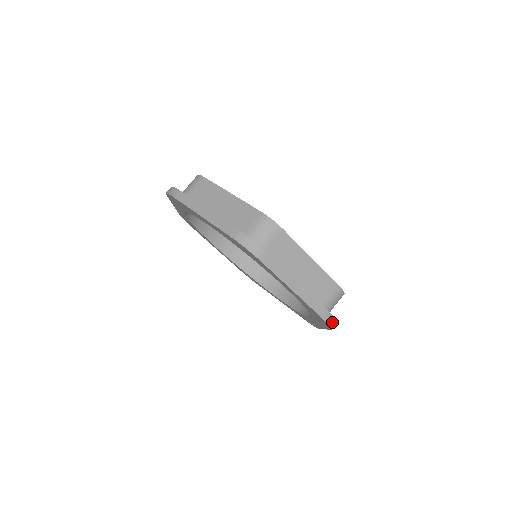
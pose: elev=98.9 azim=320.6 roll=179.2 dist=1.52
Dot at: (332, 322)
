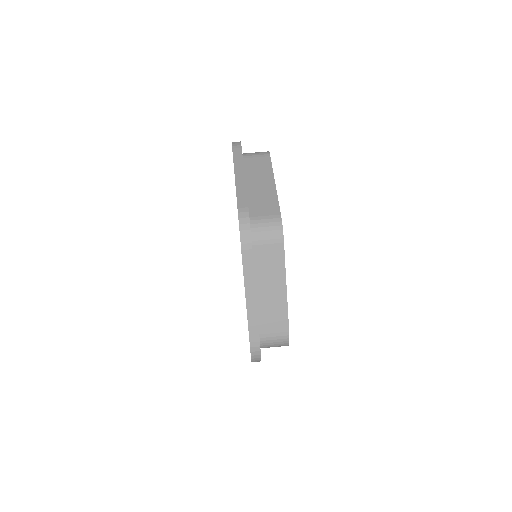
Dot at: (244, 223)
